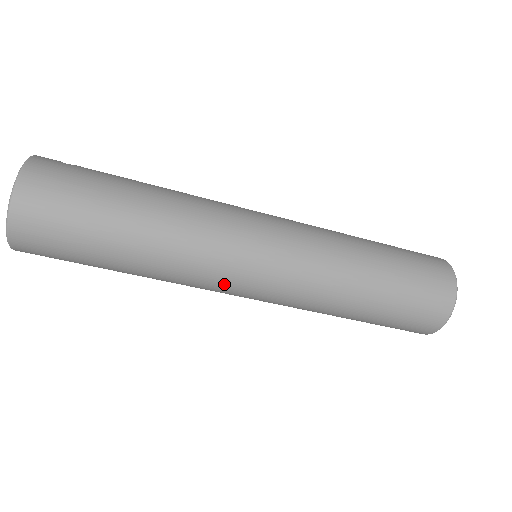
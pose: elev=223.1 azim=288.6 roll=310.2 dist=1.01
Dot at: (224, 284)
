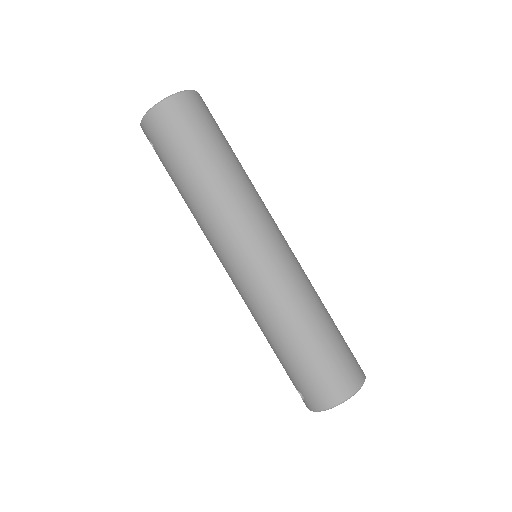
Dot at: (227, 244)
